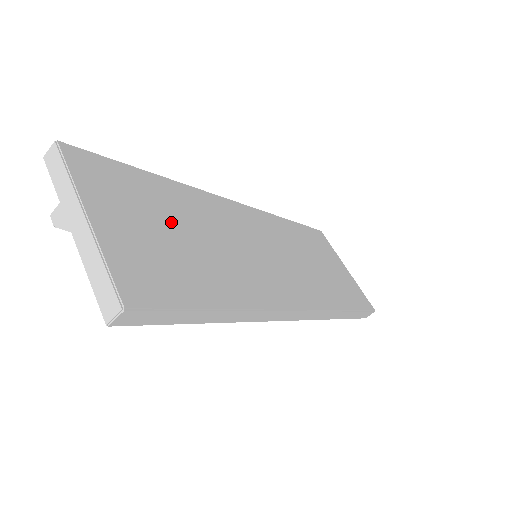
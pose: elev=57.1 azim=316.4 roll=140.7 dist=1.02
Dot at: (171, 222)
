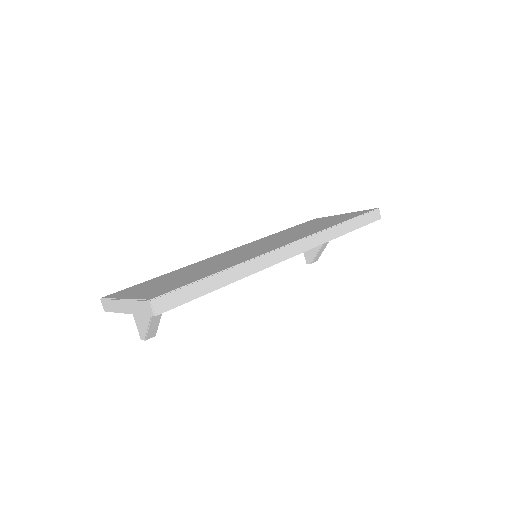
Dot at: occluded
